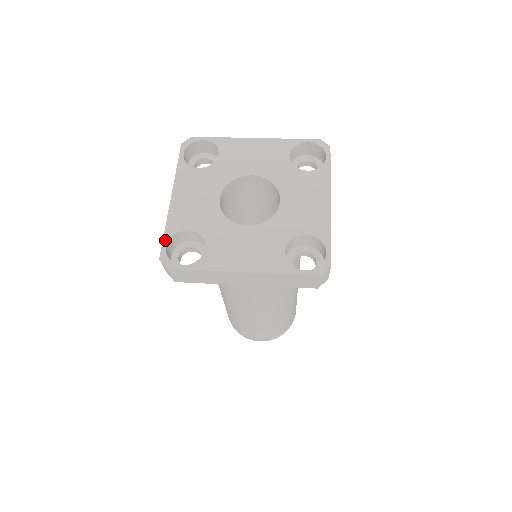
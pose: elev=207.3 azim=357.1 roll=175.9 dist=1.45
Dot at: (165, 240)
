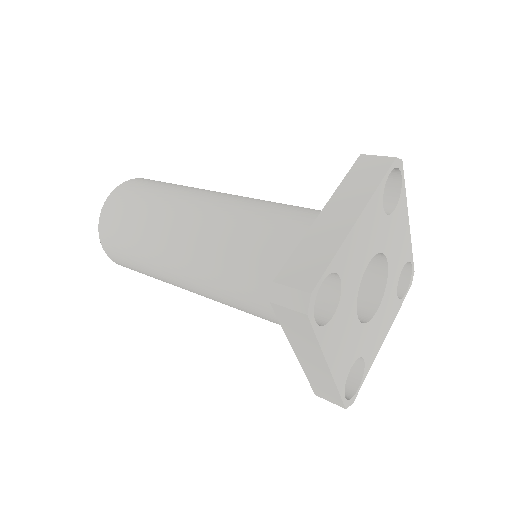
Dot at: (343, 396)
